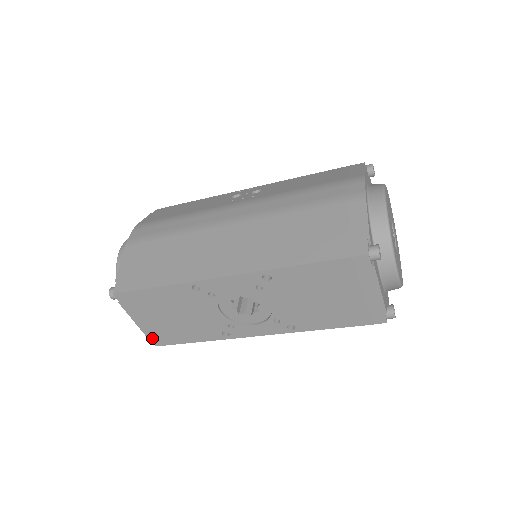
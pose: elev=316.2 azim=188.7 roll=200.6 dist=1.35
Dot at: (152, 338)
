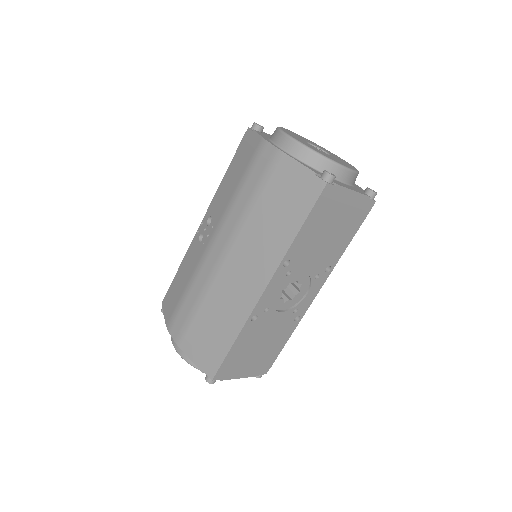
Dot at: (259, 373)
